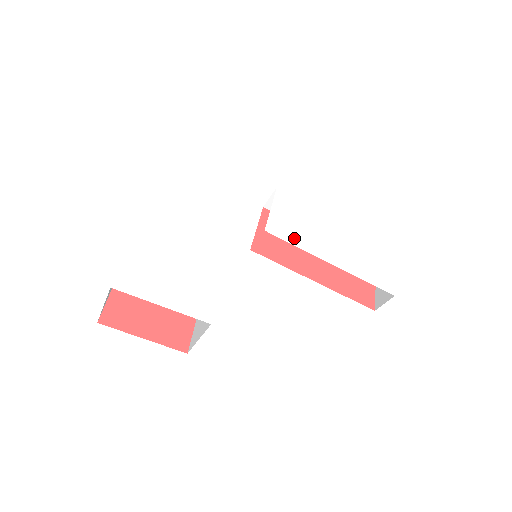
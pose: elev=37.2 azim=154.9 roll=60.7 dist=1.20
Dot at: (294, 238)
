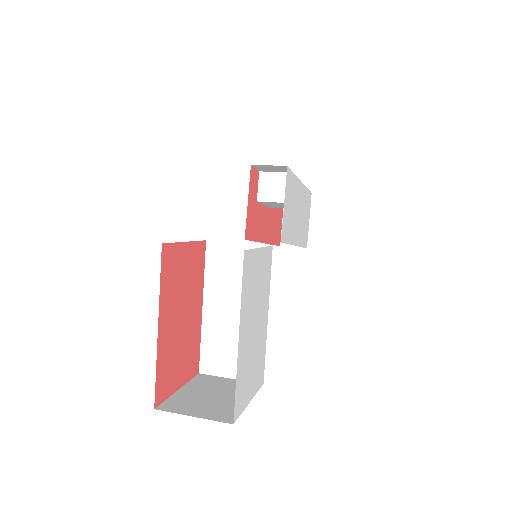
Dot at: (289, 234)
